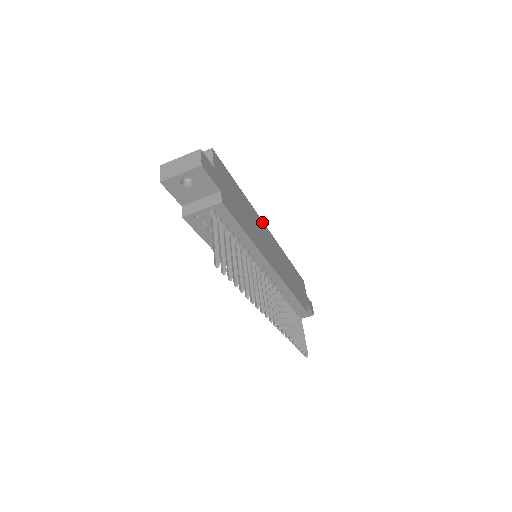
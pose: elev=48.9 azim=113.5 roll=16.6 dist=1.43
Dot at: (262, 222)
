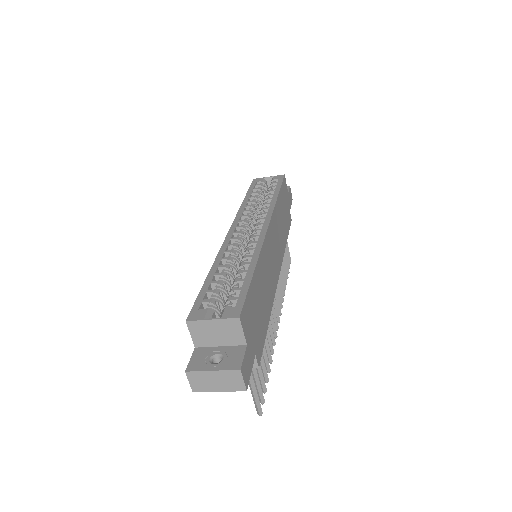
Dot at: (266, 237)
